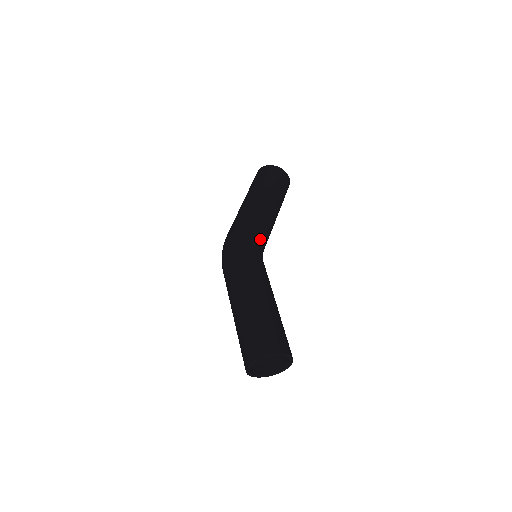
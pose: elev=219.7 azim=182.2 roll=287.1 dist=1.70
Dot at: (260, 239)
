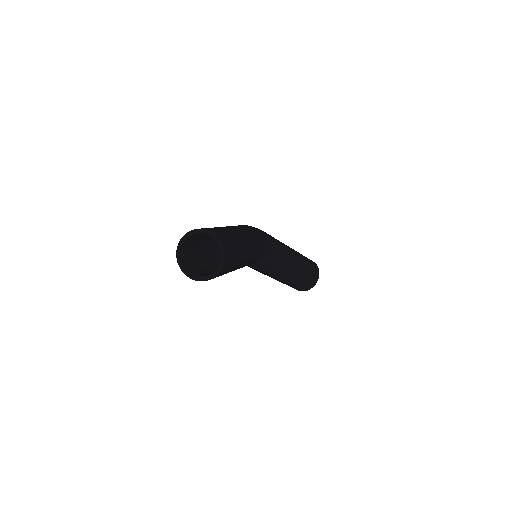
Dot at: (271, 251)
